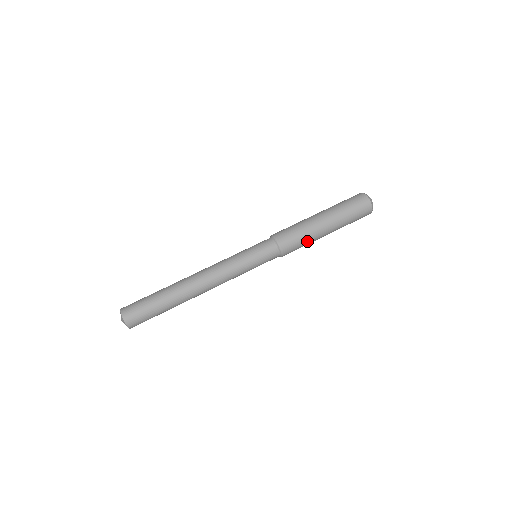
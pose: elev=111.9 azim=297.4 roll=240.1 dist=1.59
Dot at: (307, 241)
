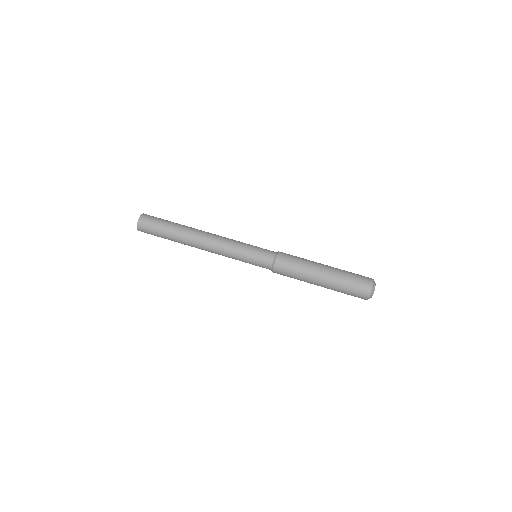
Dot at: (300, 271)
